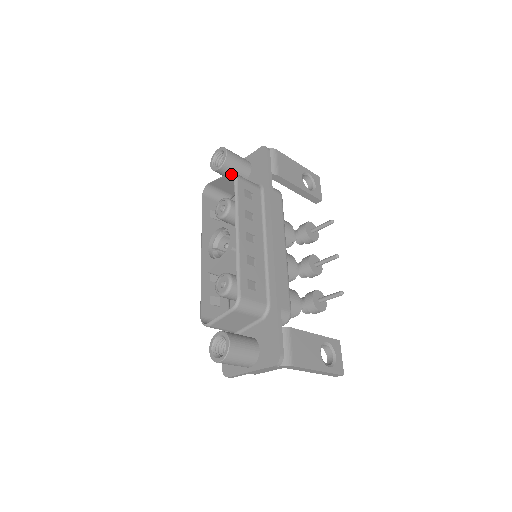
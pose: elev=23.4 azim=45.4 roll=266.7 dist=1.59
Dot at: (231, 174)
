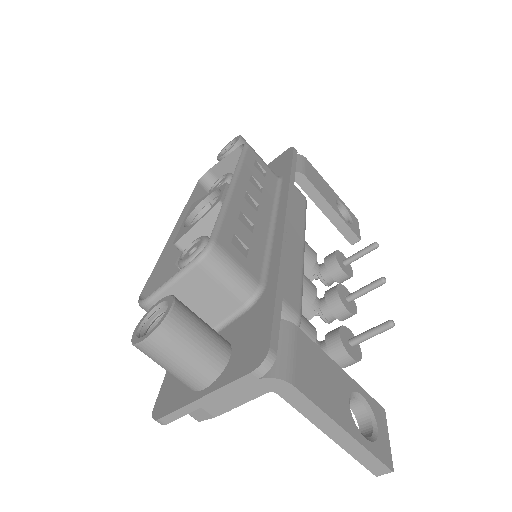
Dot at: (241, 147)
